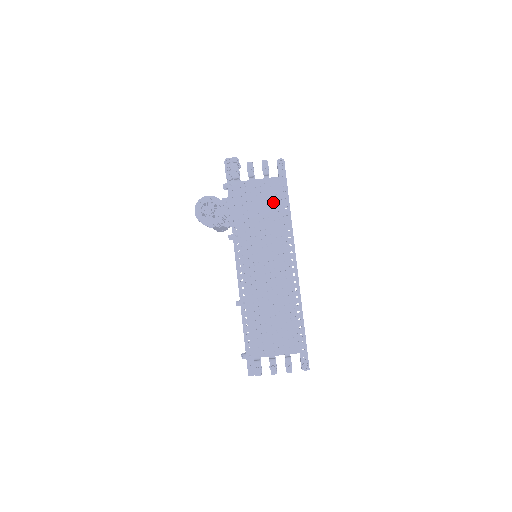
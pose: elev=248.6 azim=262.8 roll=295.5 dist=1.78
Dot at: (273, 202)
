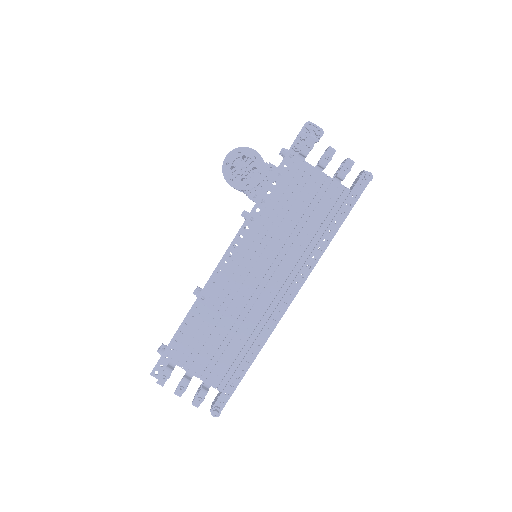
Dot at: (322, 214)
